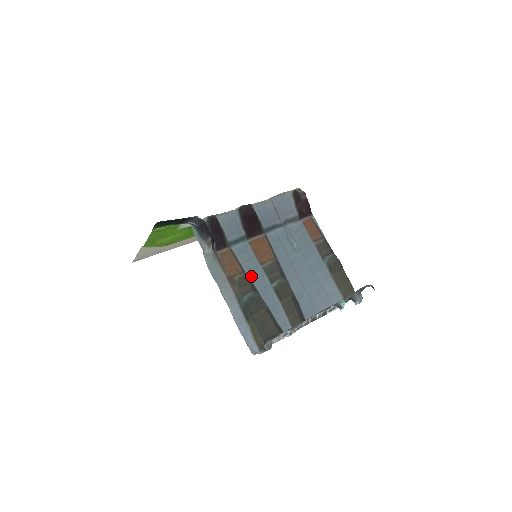
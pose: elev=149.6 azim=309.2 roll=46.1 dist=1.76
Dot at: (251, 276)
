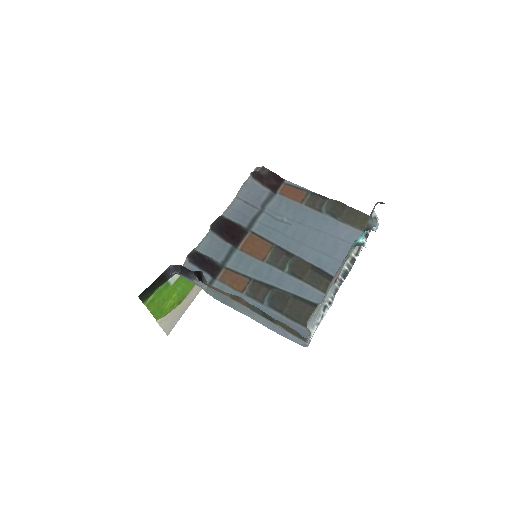
Dot at: (260, 278)
